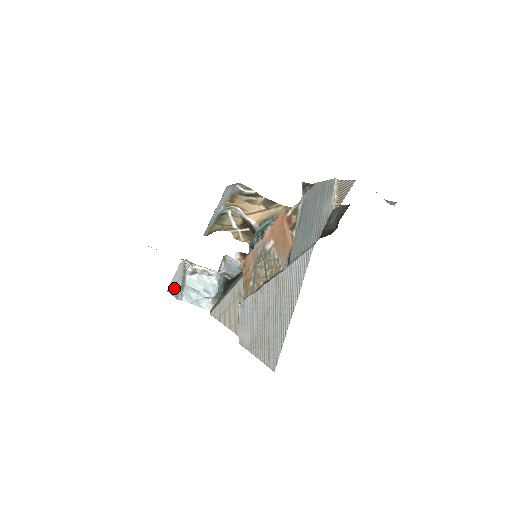
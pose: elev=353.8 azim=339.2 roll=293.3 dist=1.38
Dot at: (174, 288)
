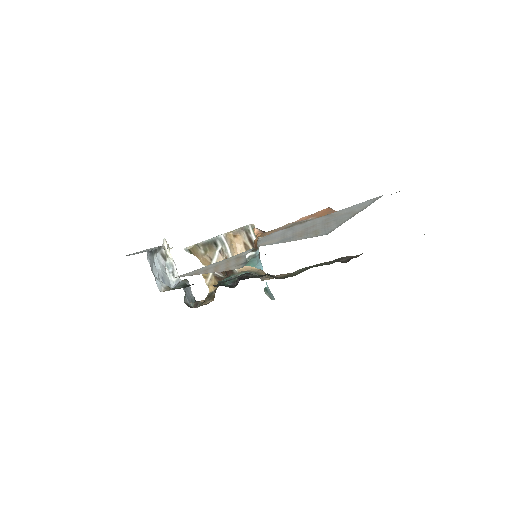
Dot at: (140, 252)
